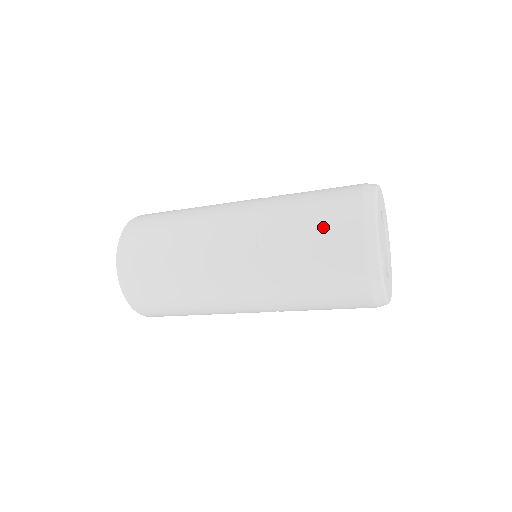
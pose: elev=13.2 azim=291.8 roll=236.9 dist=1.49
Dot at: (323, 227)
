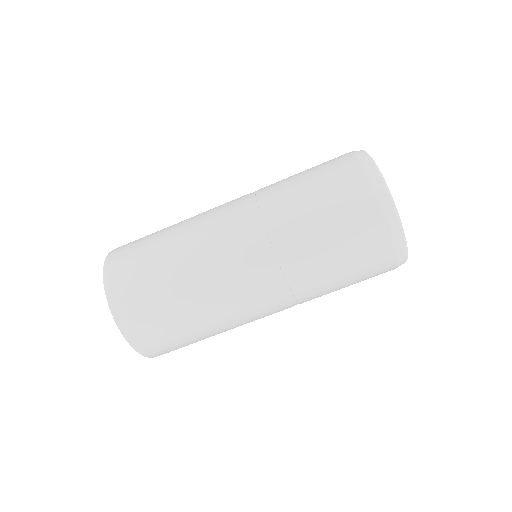
Dot at: occluded
